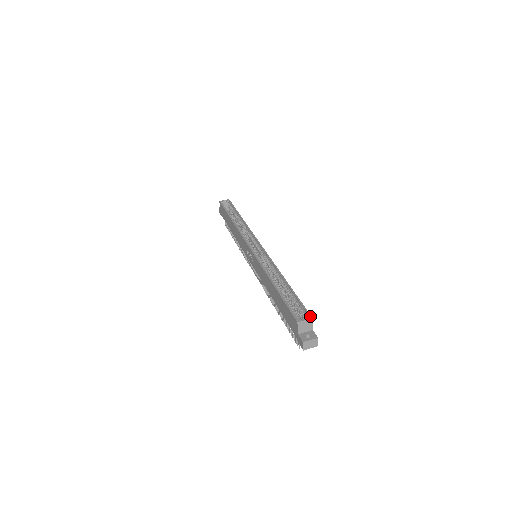
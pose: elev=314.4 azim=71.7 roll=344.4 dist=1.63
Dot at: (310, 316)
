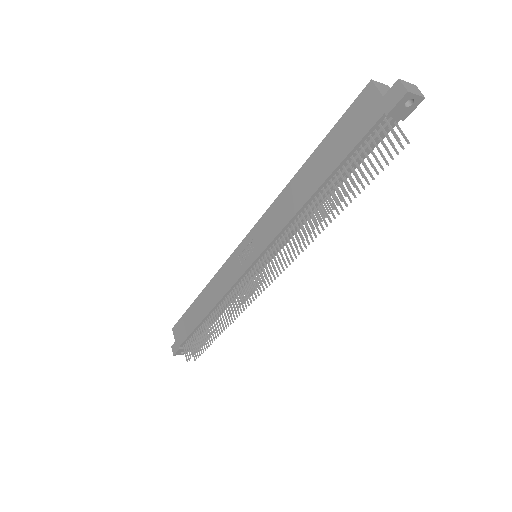
Dot at: occluded
